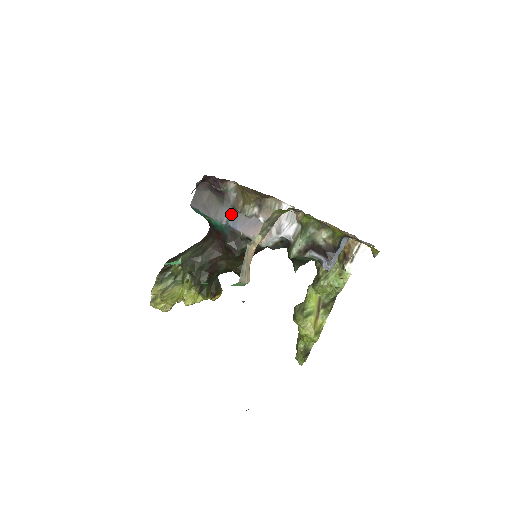
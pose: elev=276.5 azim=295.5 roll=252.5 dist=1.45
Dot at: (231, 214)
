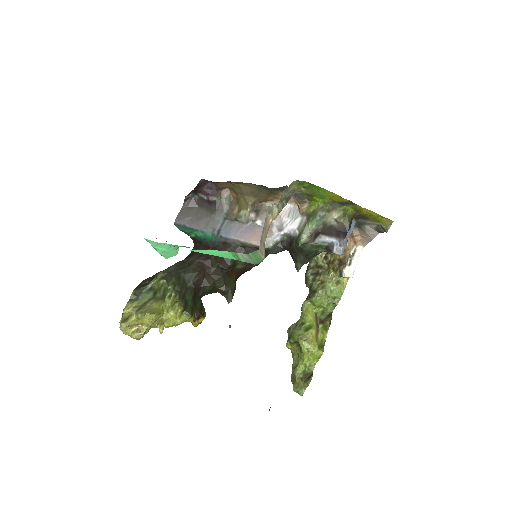
Dot at: (223, 225)
